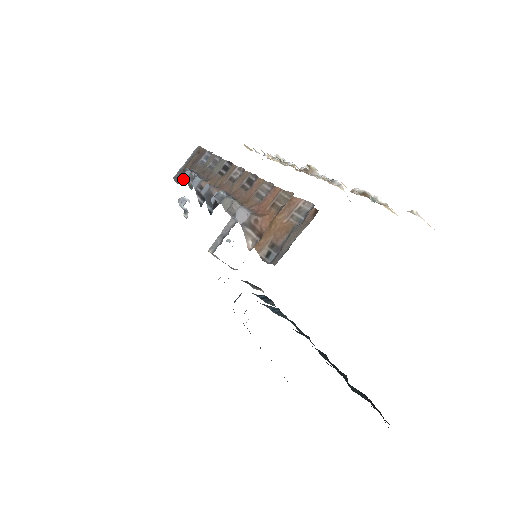
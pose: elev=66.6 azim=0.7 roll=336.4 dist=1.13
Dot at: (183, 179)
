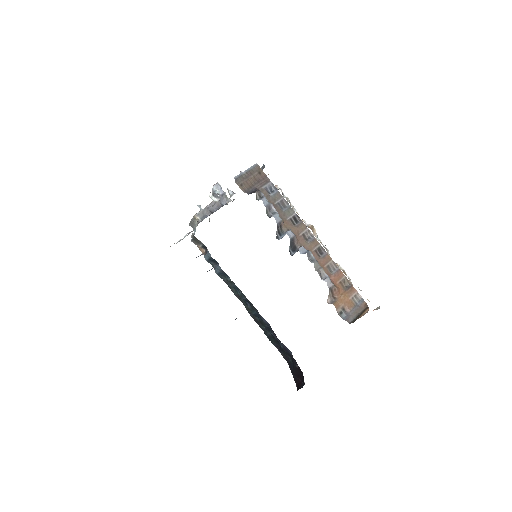
Dot at: (257, 199)
